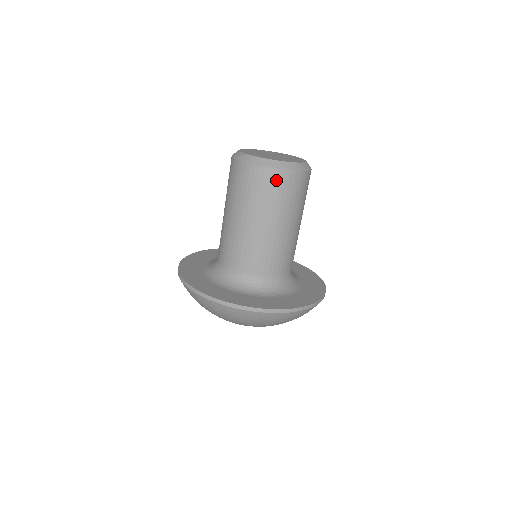
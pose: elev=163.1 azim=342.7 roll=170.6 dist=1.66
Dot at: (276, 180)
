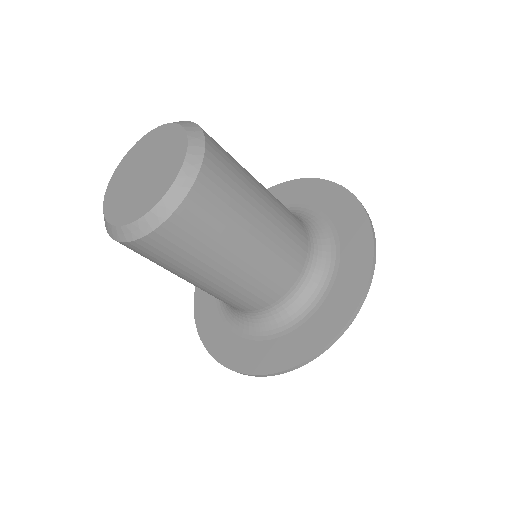
Dot at: (190, 220)
